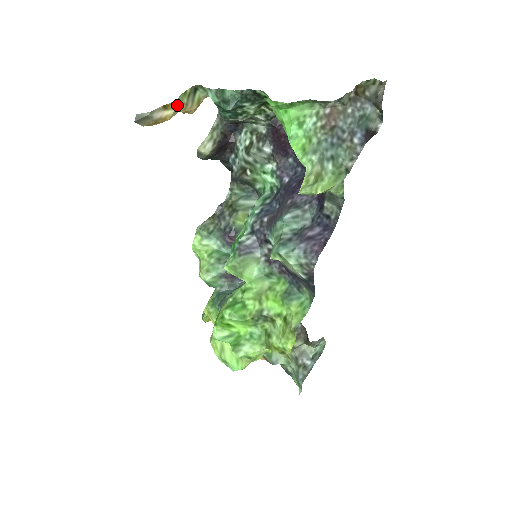
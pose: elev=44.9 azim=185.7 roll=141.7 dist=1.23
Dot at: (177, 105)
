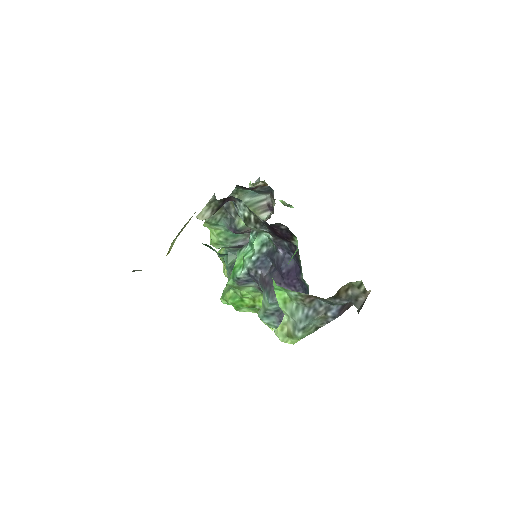
Dot at: occluded
